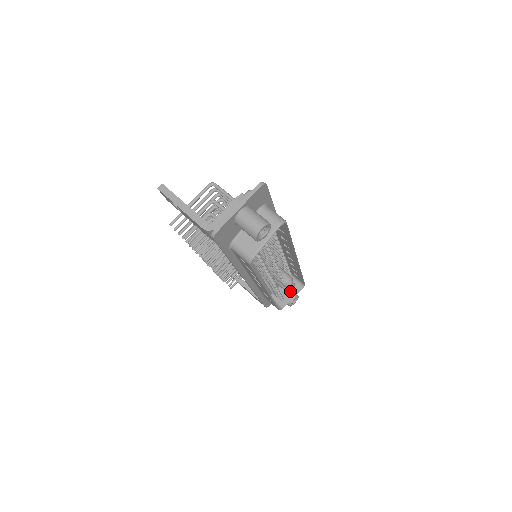
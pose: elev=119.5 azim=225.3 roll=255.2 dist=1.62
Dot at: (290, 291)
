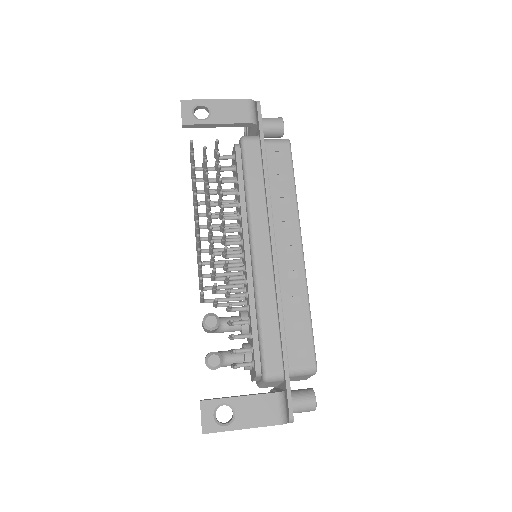
Dot at: occluded
